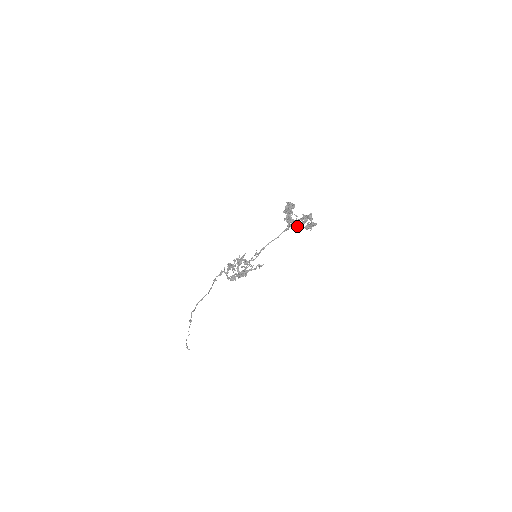
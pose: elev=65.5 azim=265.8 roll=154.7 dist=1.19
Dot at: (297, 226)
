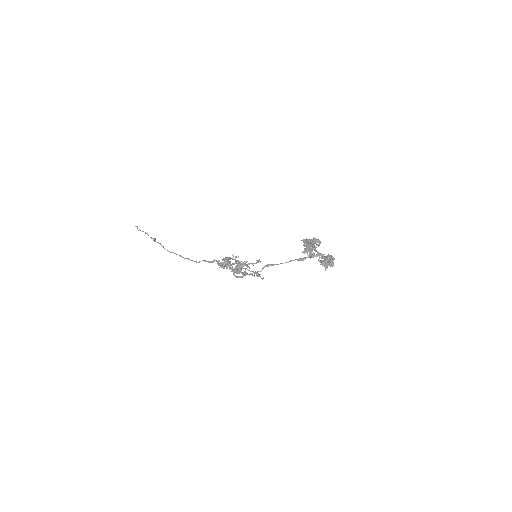
Dot at: (313, 256)
